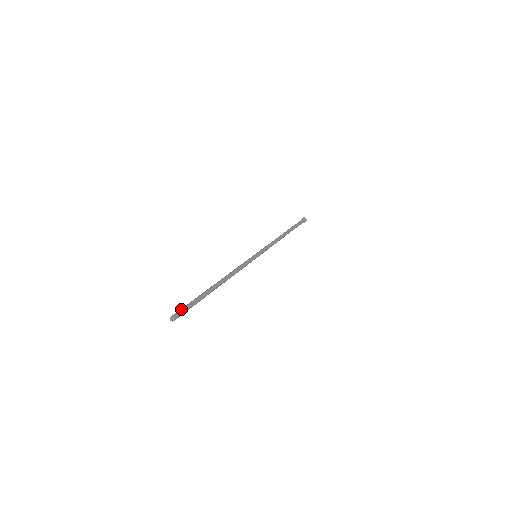
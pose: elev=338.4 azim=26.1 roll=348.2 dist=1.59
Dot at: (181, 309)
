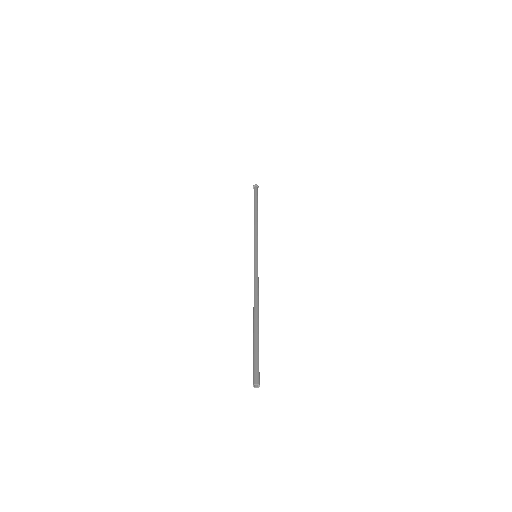
Dot at: (257, 368)
